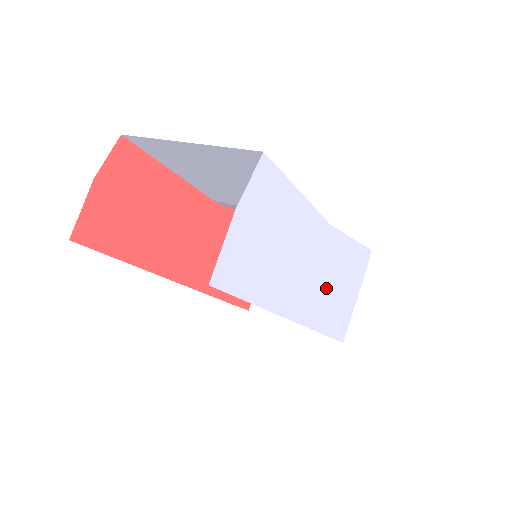
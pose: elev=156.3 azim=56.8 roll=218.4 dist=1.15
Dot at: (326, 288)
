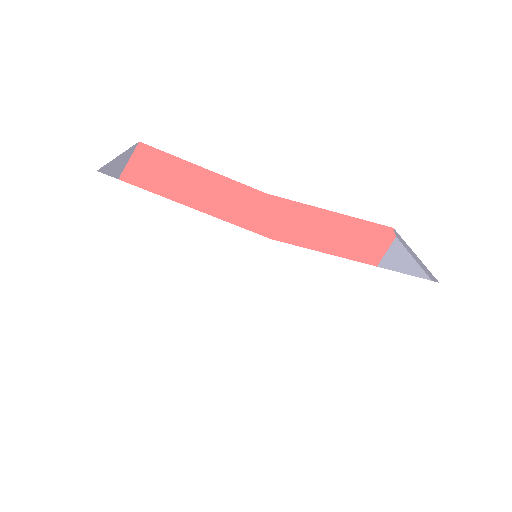
Dot at: (291, 309)
